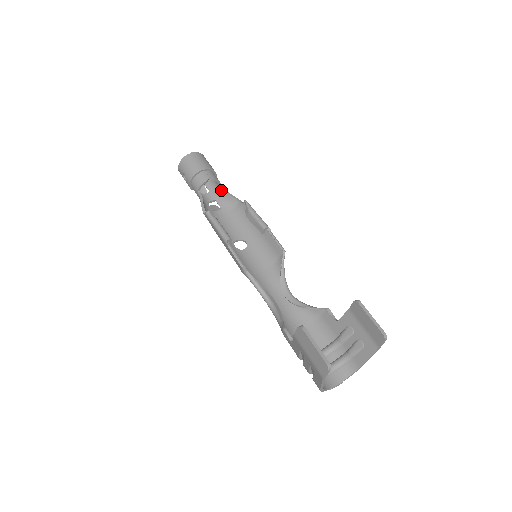
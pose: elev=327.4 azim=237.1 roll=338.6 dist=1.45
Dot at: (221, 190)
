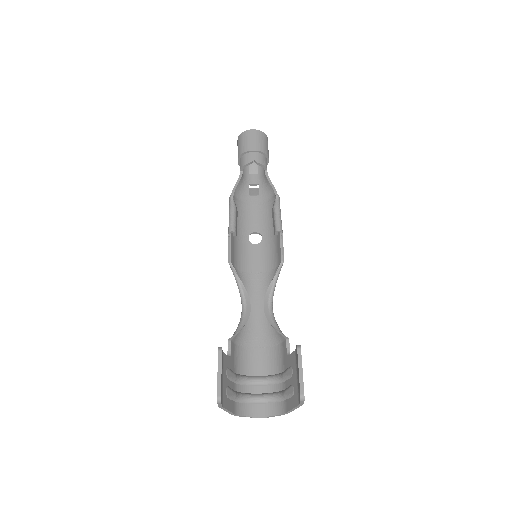
Dot at: (265, 176)
